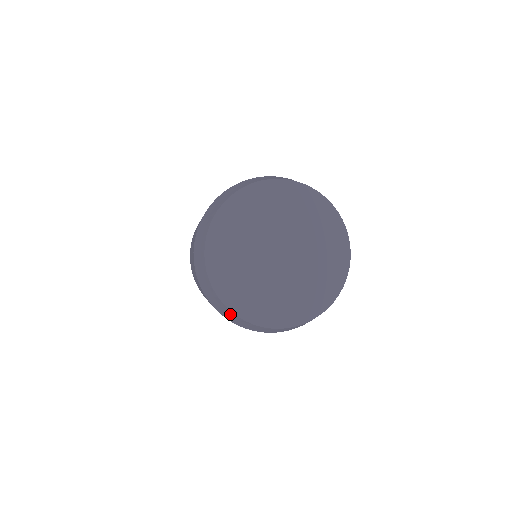
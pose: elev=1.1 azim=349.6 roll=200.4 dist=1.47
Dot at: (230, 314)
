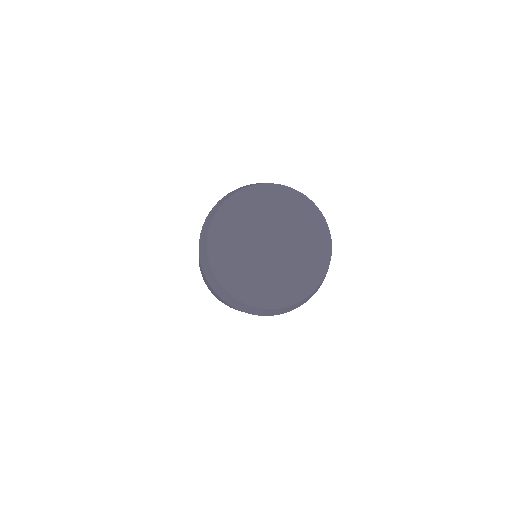
Dot at: (205, 255)
